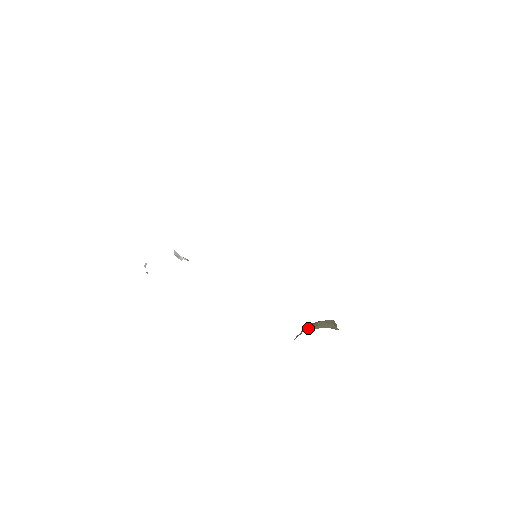
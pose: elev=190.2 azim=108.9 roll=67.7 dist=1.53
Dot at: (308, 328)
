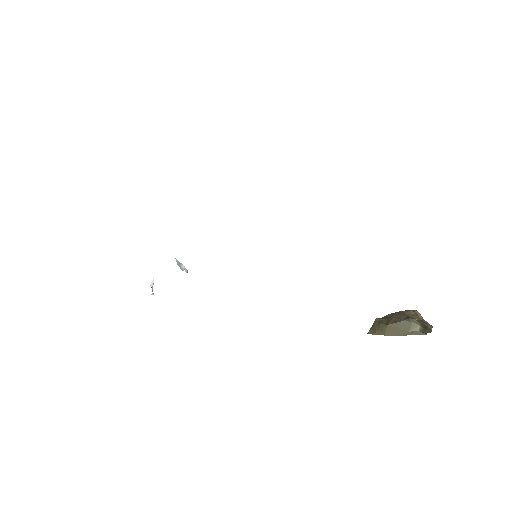
Dot at: (371, 330)
